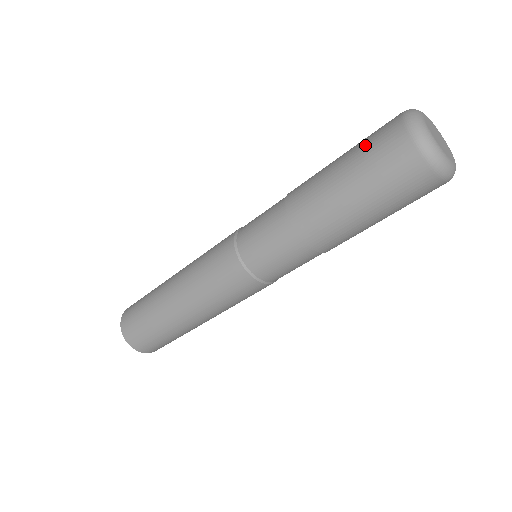
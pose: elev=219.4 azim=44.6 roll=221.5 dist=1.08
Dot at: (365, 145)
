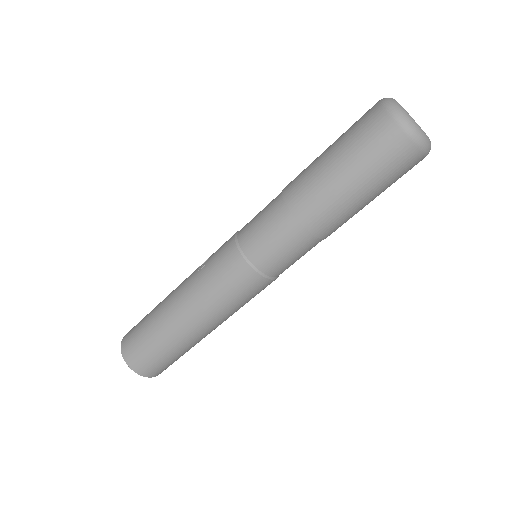
Dot at: (358, 142)
